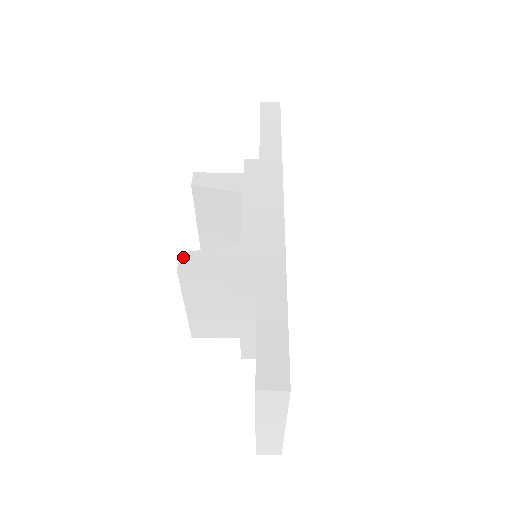
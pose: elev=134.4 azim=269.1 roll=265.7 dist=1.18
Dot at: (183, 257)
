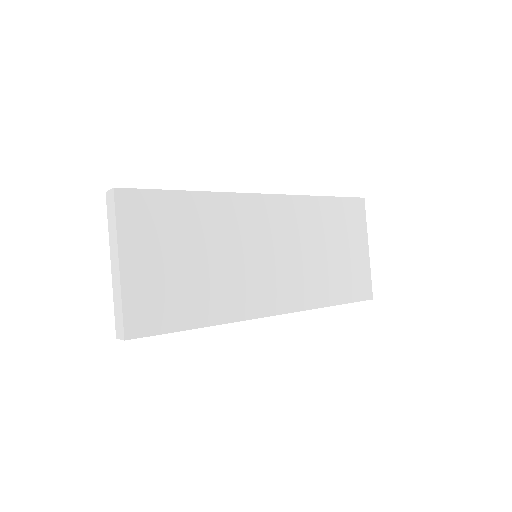
Dot at: occluded
